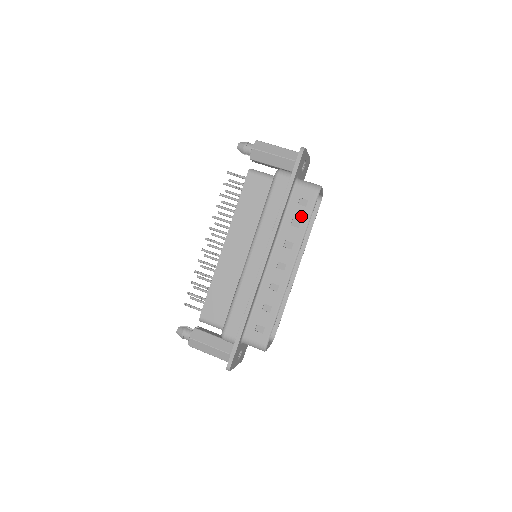
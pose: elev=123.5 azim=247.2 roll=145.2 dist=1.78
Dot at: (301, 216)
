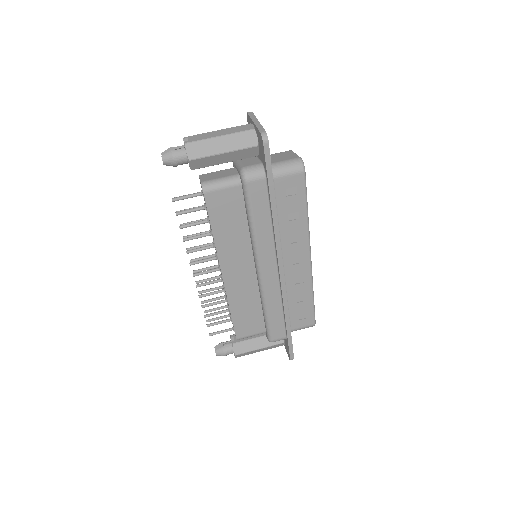
Dot at: (296, 206)
